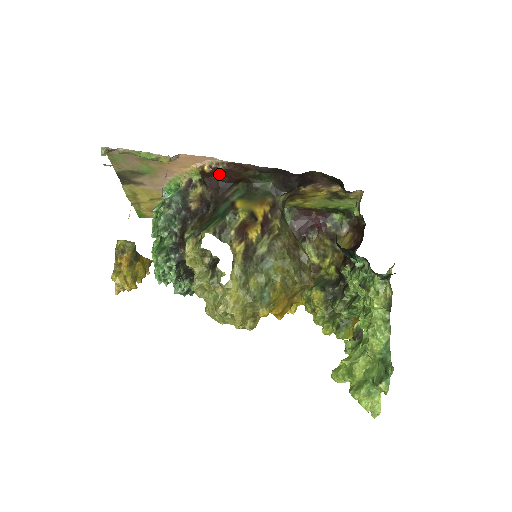
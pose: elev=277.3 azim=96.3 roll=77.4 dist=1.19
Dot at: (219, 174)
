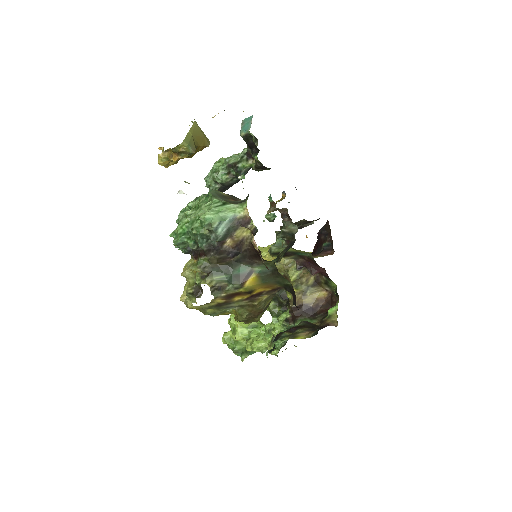
Dot at: occluded
